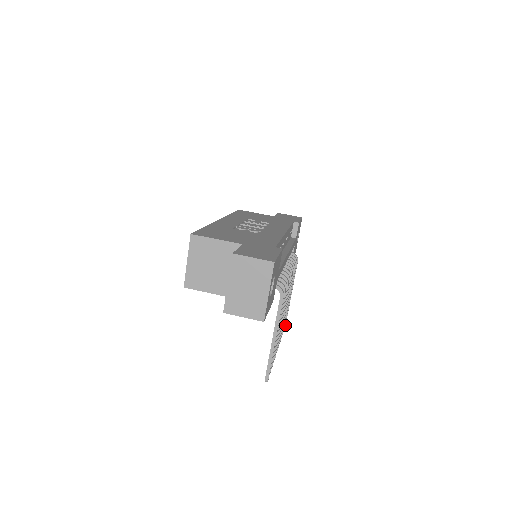
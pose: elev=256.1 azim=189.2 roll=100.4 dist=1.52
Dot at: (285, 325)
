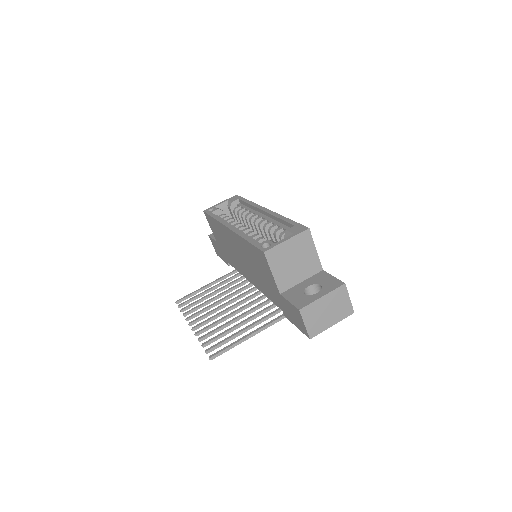
Dot at: (178, 303)
